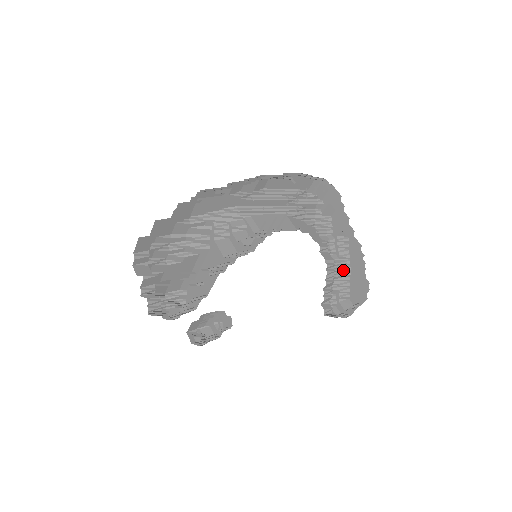
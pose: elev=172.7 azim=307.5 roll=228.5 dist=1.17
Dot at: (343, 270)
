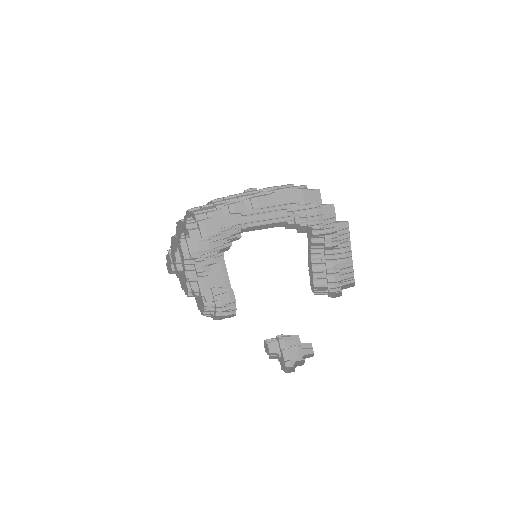
Dot at: (343, 256)
